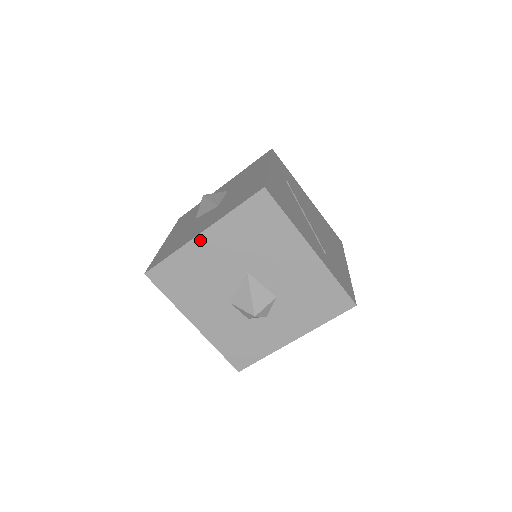
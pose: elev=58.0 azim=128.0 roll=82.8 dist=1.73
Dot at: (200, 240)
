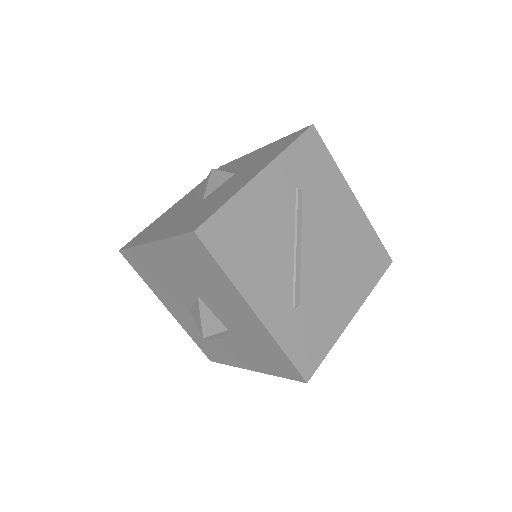
Dot at: (151, 248)
